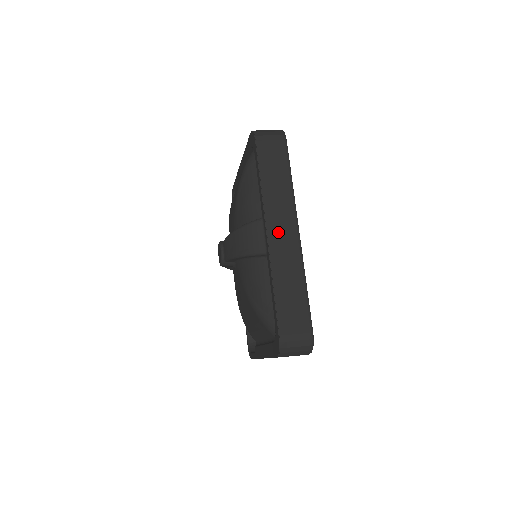
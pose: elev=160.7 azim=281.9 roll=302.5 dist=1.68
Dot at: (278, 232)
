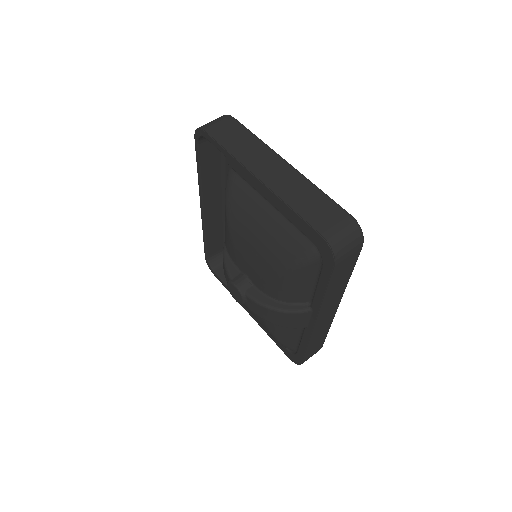
Dot at: (324, 318)
